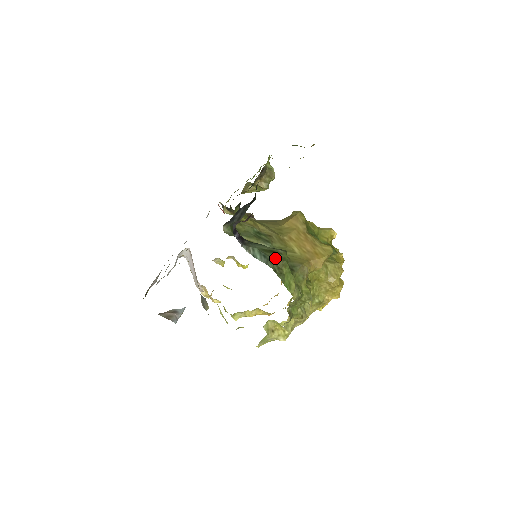
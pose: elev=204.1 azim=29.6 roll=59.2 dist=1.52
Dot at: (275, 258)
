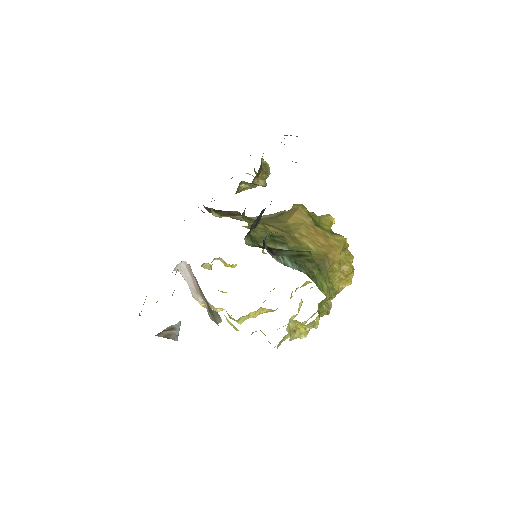
Dot at: (305, 262)
